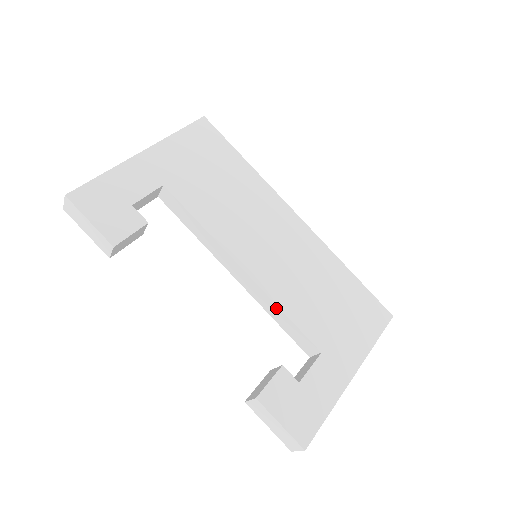
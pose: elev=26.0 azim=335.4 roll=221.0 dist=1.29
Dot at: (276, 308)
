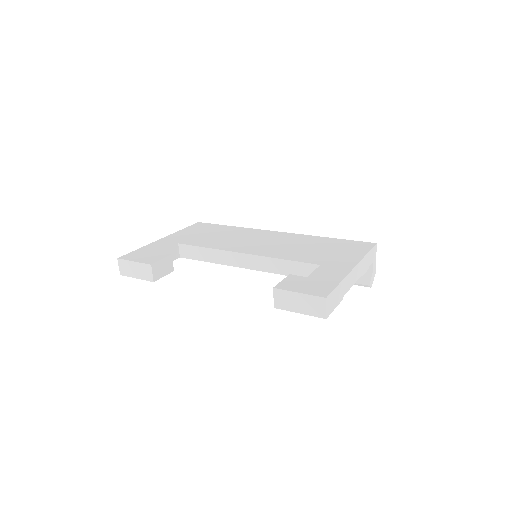
Dot at: (276, 261)
